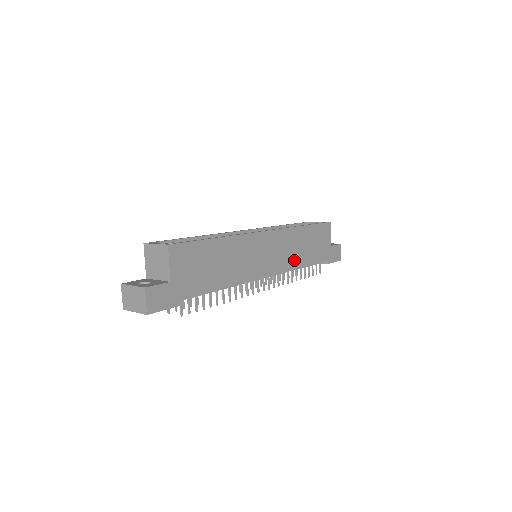
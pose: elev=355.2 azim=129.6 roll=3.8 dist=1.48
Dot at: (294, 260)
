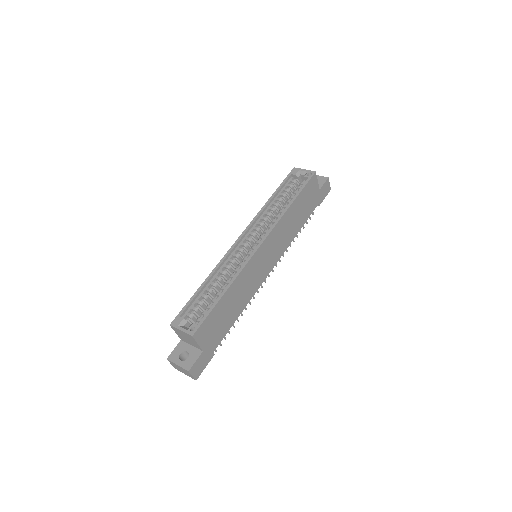
Dot at: (289, 237)
